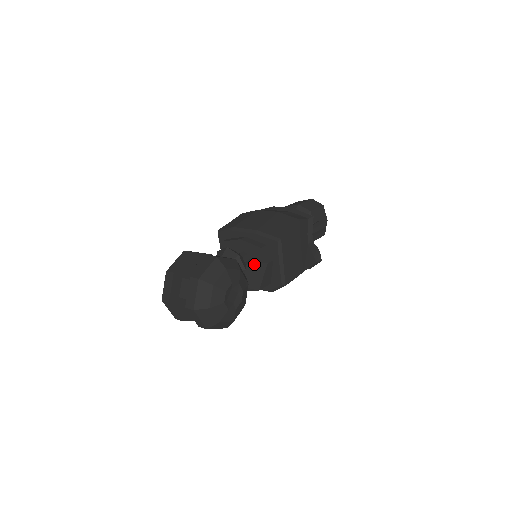
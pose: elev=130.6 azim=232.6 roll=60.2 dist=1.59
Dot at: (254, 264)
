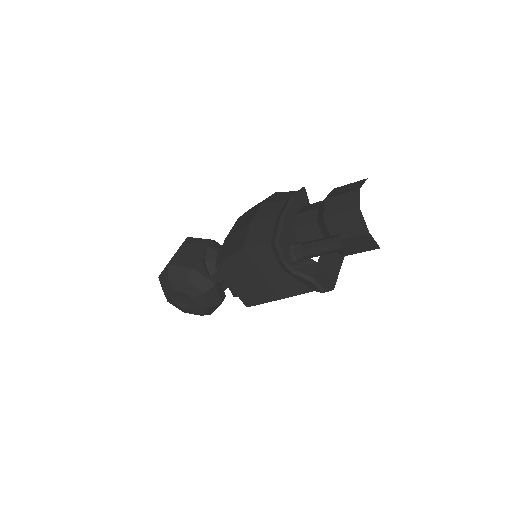
Dot at: occluded
